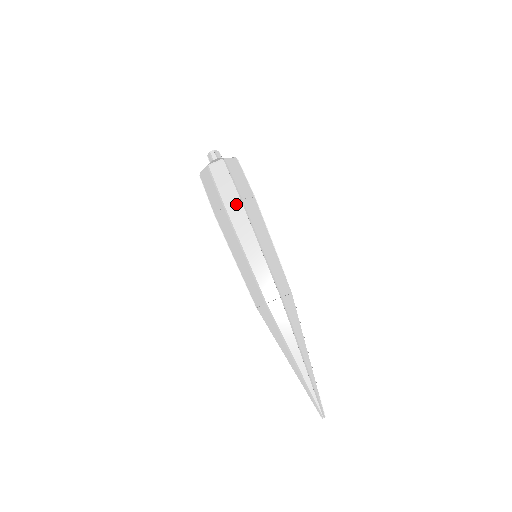
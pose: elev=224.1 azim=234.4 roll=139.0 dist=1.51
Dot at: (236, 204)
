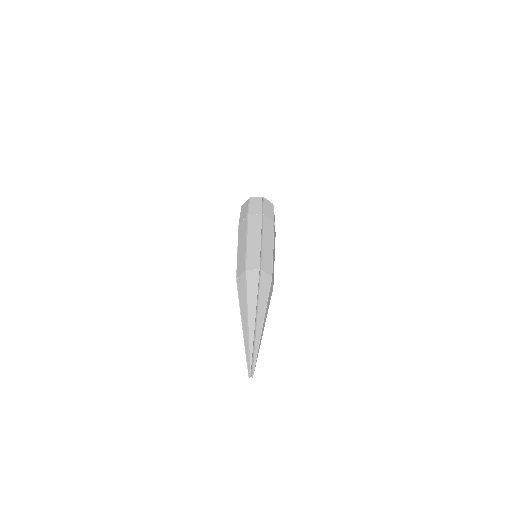
Dot at: (270, 220)
